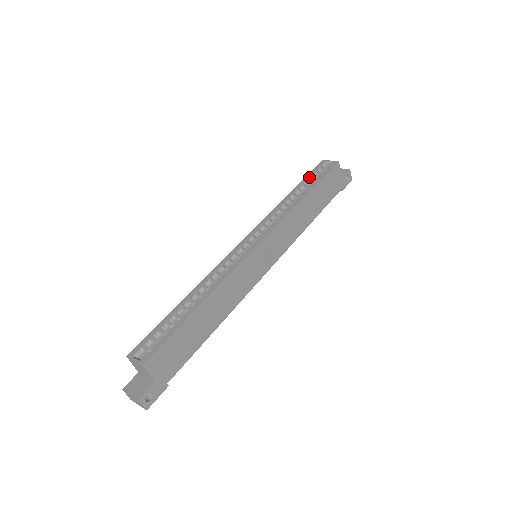
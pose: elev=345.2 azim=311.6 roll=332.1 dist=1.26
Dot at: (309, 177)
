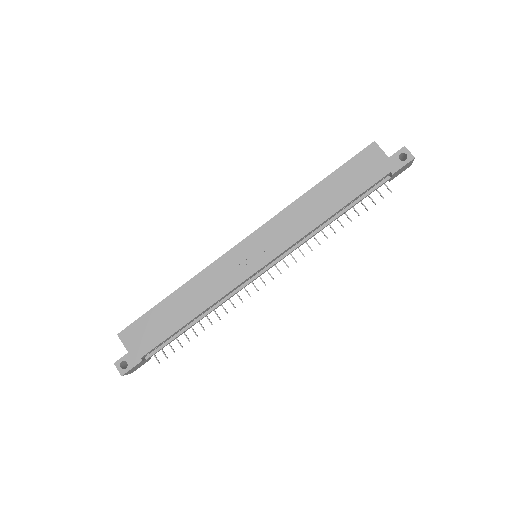
Dot at: occluded
